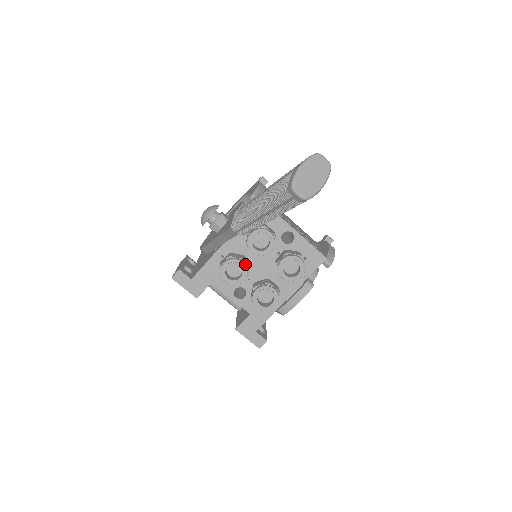
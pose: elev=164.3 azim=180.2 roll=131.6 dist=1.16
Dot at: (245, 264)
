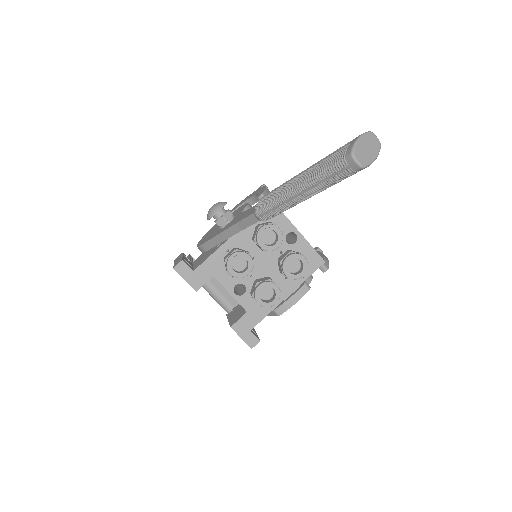
Dot at: (251, 258)
